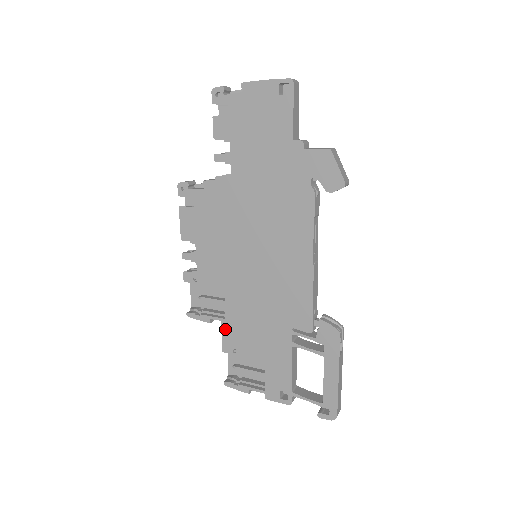
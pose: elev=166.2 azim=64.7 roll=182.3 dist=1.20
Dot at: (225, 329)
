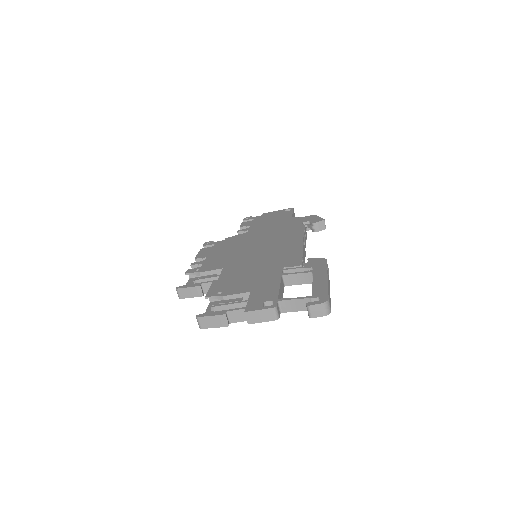
Dot at: (215, 285)
